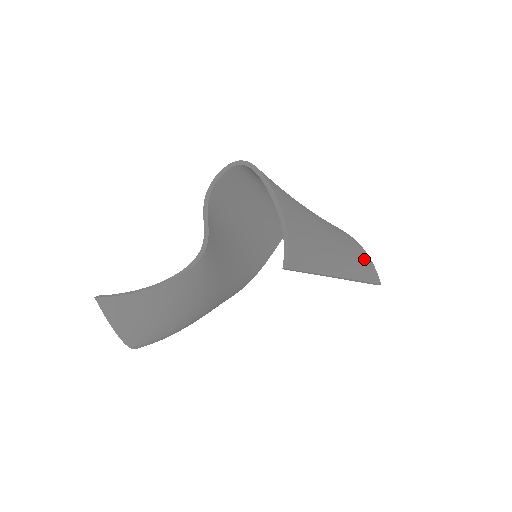
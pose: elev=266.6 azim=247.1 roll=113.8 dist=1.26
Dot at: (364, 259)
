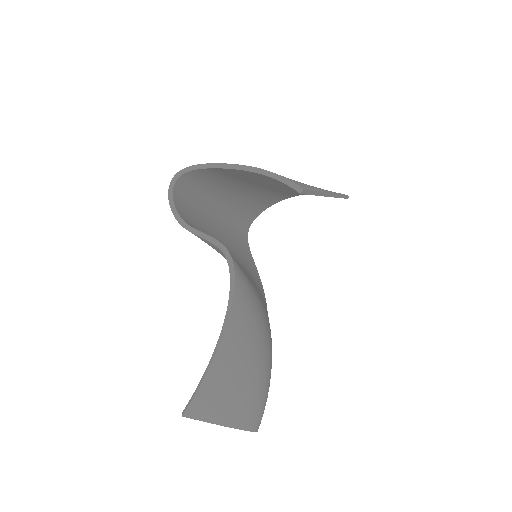
Dot at: occluded
